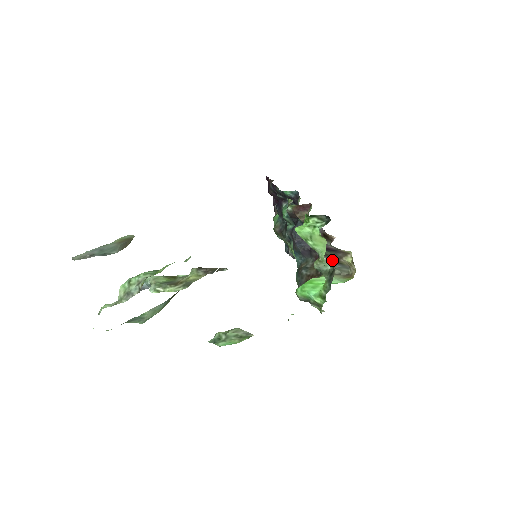
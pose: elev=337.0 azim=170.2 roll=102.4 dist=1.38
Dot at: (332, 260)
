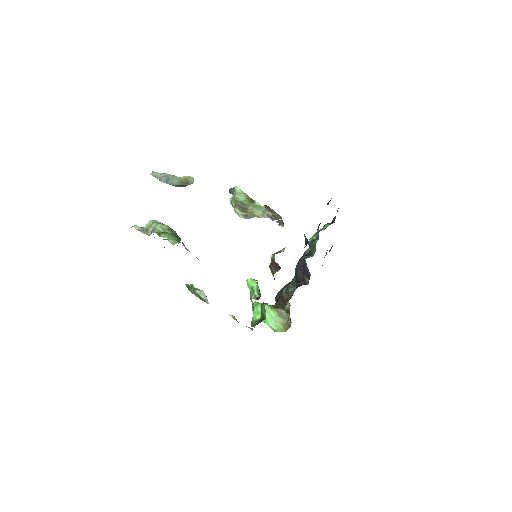
Dot at: occluded
